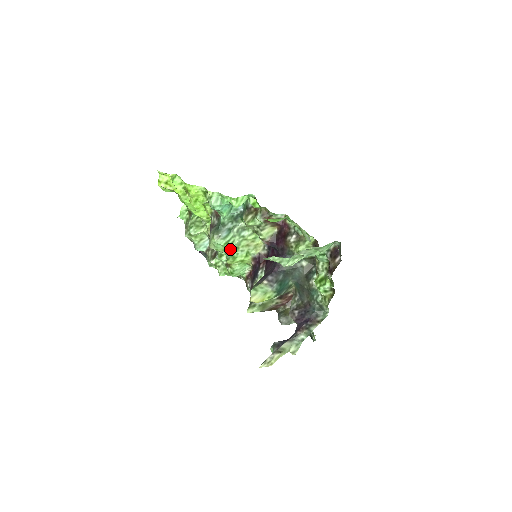
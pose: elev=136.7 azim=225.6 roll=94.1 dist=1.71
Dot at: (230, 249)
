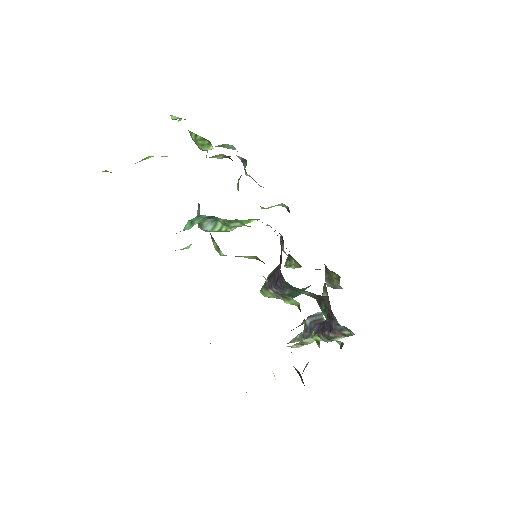
Dot at: occluded
